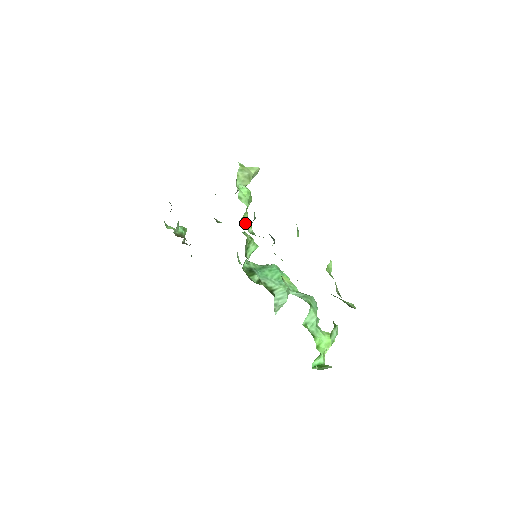
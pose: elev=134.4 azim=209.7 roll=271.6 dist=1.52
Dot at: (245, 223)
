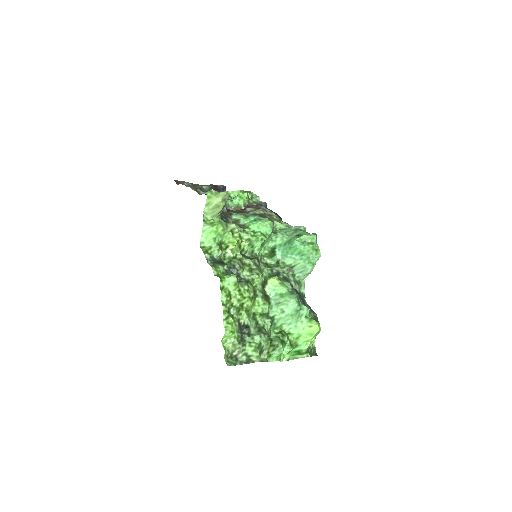
Dot at: (230, 242)
